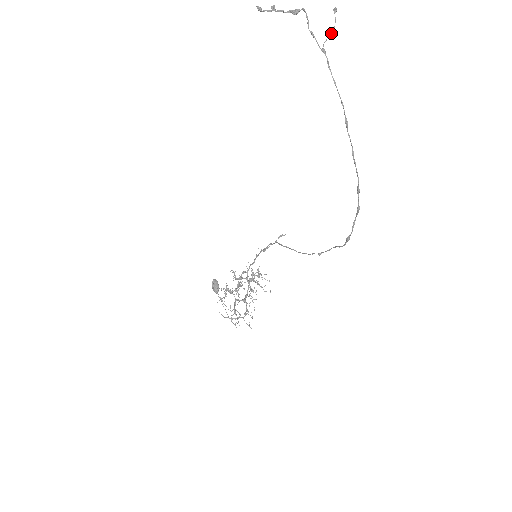
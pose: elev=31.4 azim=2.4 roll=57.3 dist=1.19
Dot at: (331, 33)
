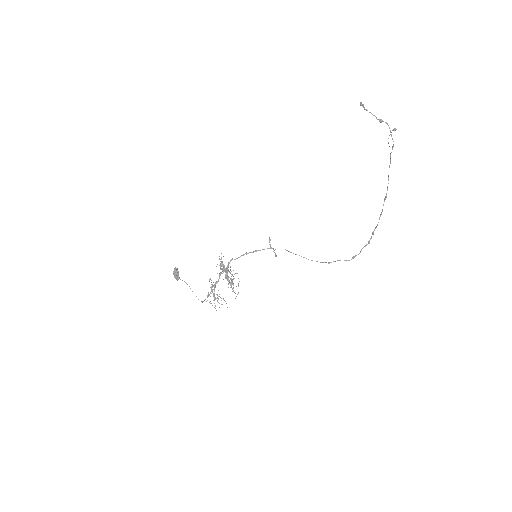
Dot at: occluded
